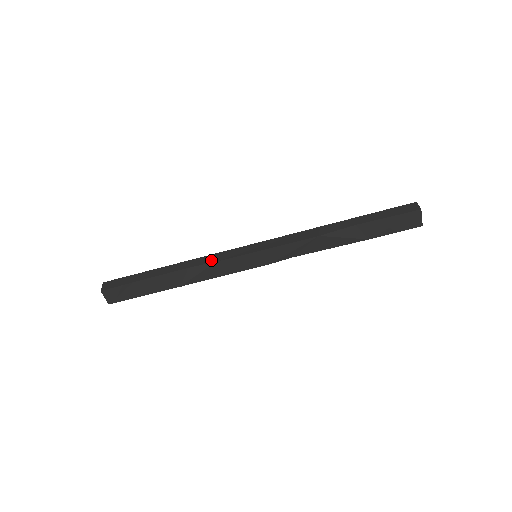
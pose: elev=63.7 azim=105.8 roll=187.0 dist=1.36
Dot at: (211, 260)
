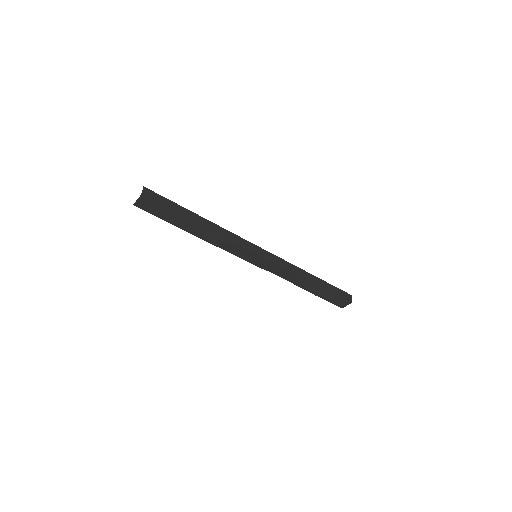
Dot at: (232, 239)
